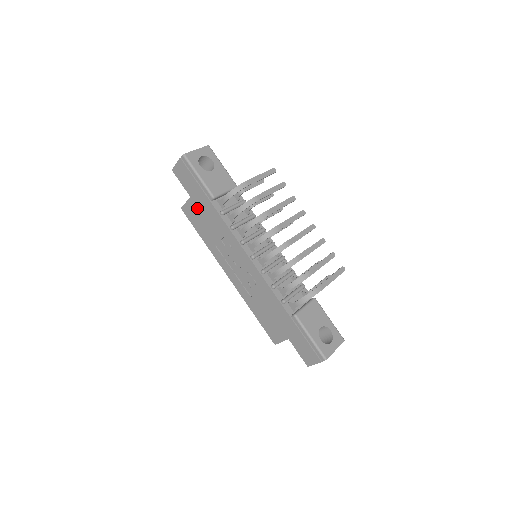
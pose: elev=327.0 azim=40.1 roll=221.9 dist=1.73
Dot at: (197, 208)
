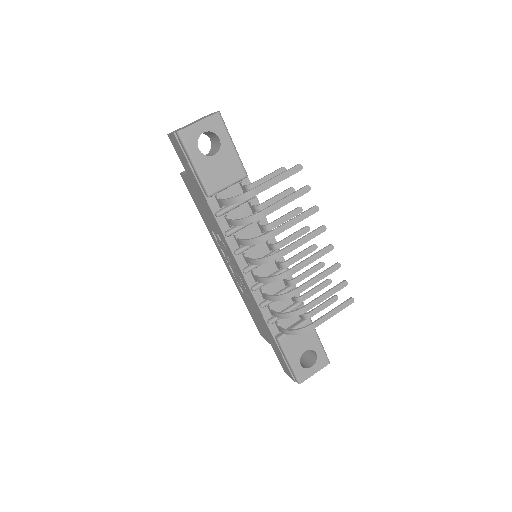
Dot at: (194, 189)
